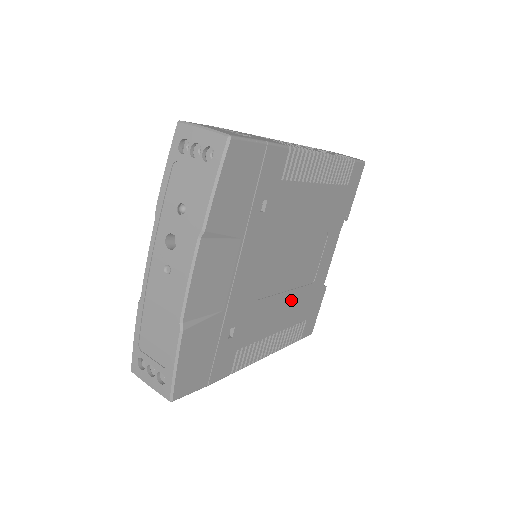
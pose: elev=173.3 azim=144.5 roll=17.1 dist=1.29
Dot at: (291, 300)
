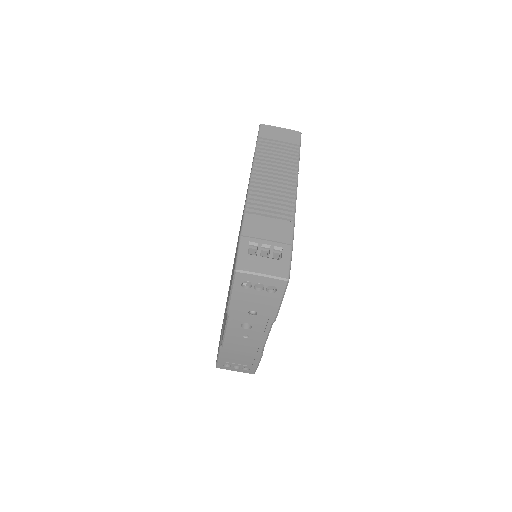
Dot at: occluded
